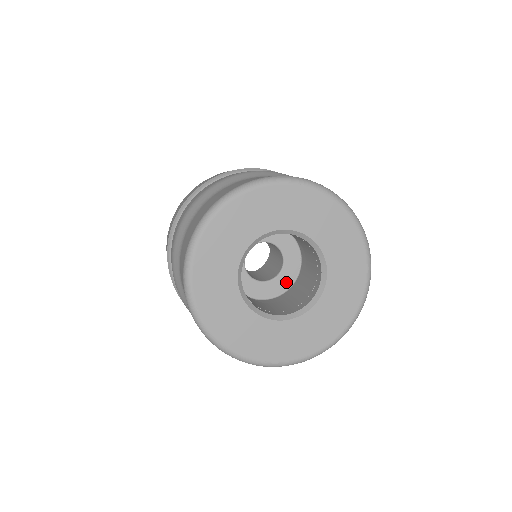
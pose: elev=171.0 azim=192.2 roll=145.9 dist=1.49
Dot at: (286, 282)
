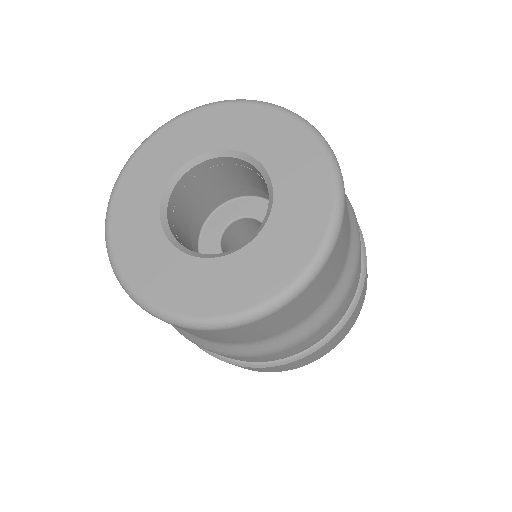
Dot at: occluded
